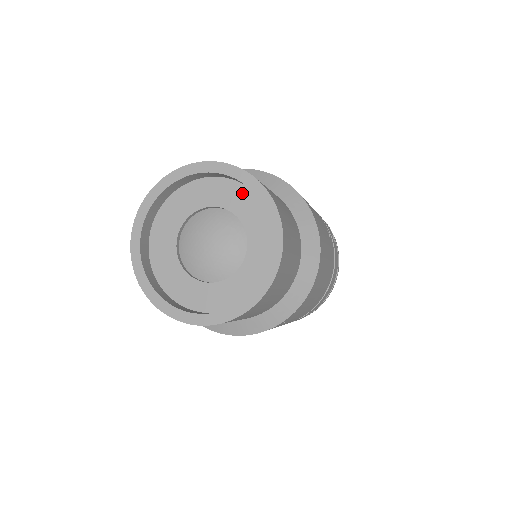
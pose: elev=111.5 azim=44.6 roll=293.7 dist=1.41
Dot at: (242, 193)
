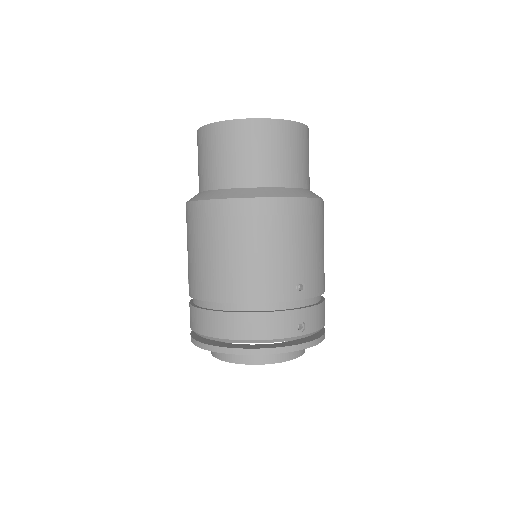
Dot at: occluded
